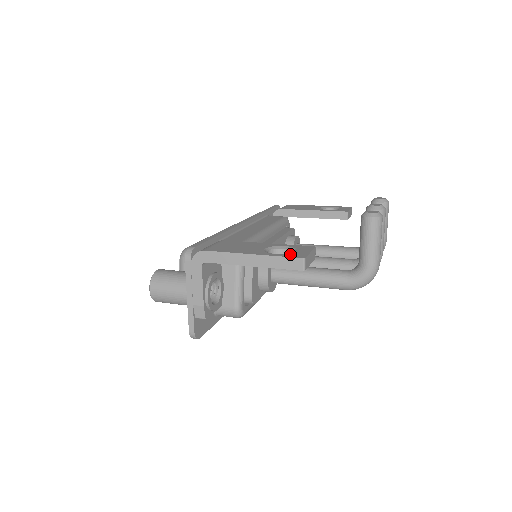
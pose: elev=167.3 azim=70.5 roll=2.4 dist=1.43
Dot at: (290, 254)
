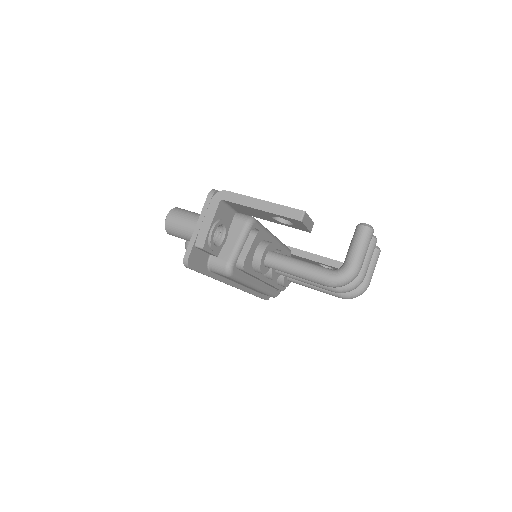
Dot at: occluded
